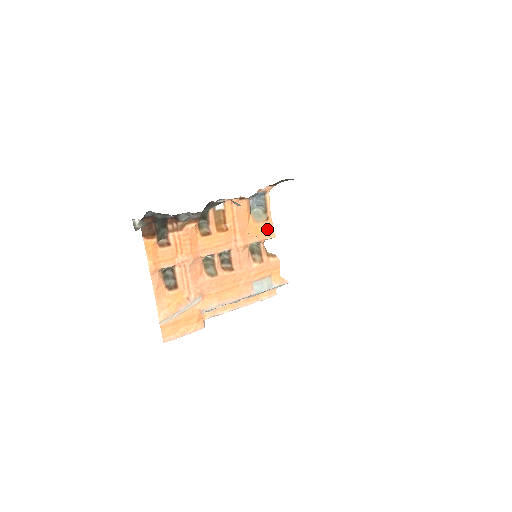
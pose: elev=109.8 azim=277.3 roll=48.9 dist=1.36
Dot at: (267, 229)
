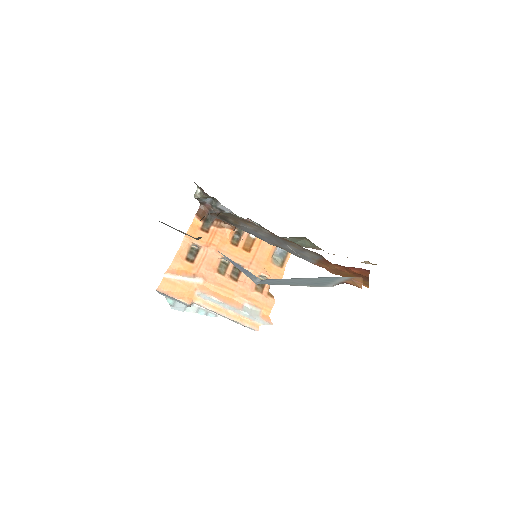
Dot at: (278, 273)
